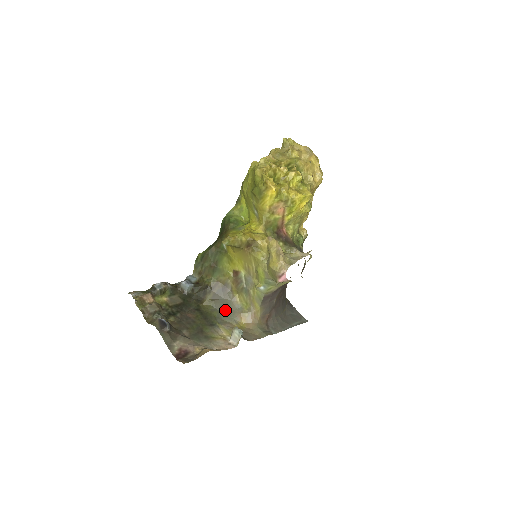
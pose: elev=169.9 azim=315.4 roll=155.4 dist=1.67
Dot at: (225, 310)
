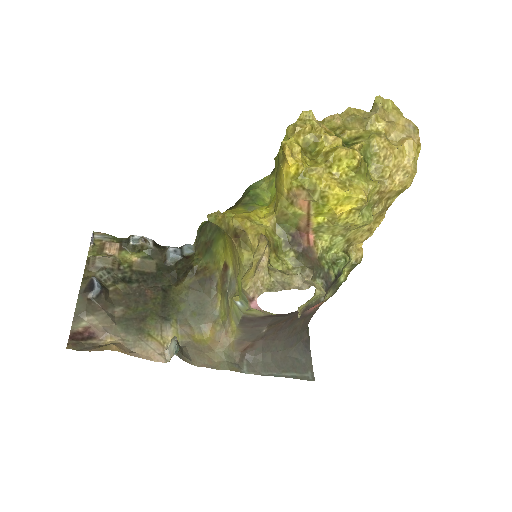
Dot at: (197, 308)
